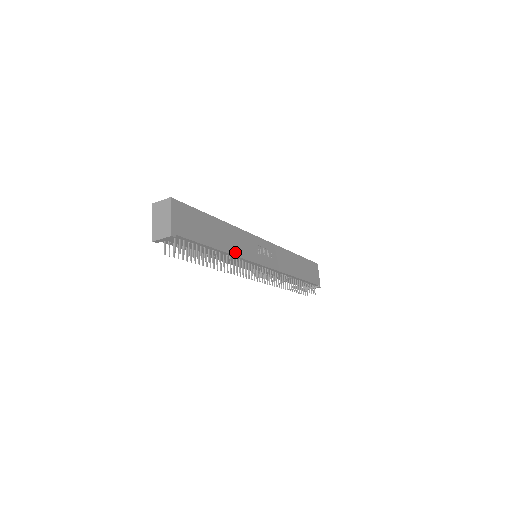
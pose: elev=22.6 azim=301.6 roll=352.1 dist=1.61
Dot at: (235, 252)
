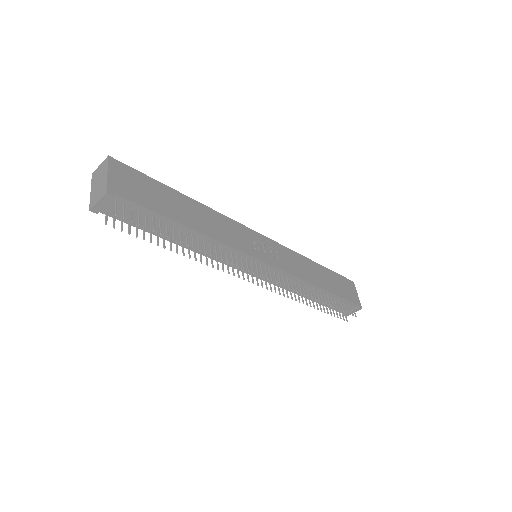
Dot at: (216, 236)
